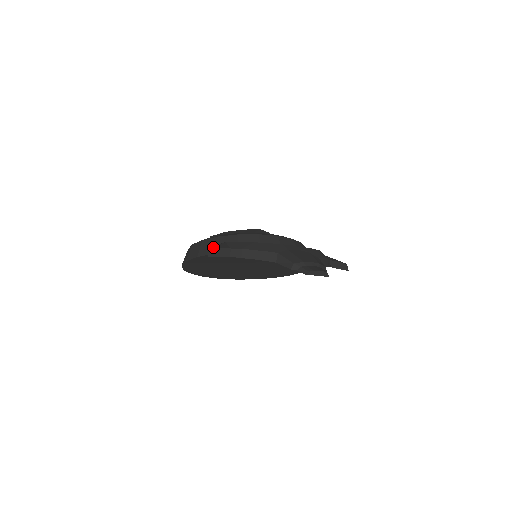
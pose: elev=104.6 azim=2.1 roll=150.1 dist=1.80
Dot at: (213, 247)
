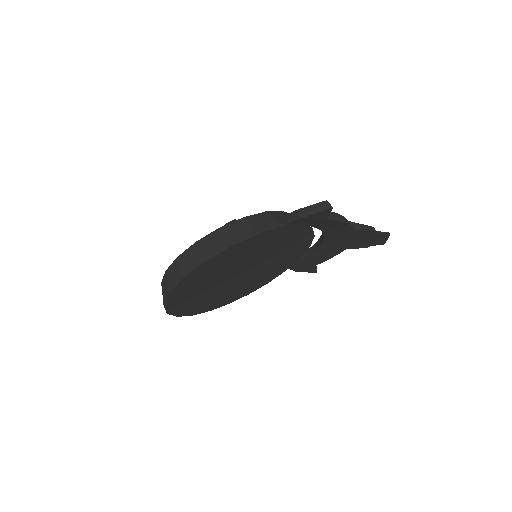
Dot at: (322, 202)
